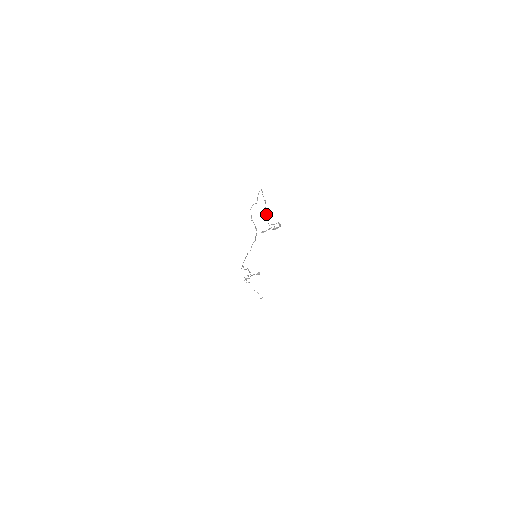
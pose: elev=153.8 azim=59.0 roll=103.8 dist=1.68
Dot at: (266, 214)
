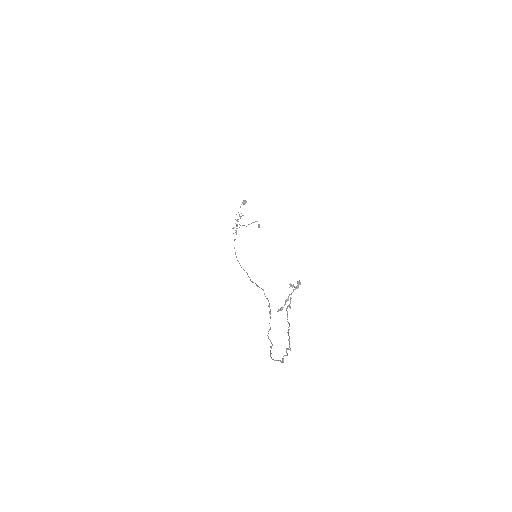
Dot at: (289, 326)
